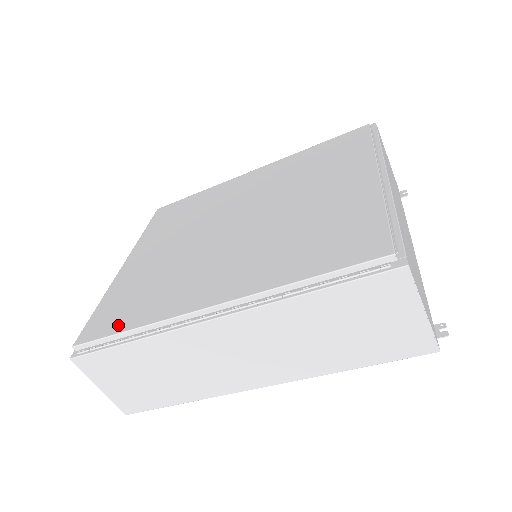
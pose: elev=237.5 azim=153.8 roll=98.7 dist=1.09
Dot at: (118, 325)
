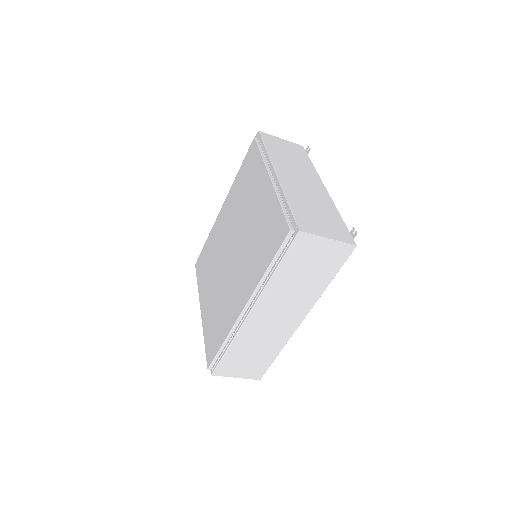
Dot at: (217, 345)
